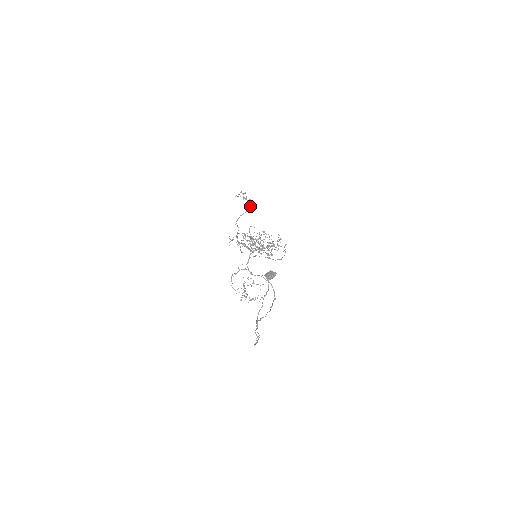
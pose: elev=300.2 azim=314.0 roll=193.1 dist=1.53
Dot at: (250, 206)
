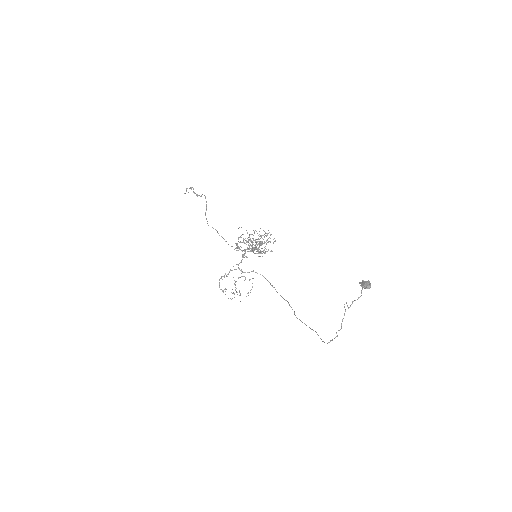
Dot at: (206, 202)
